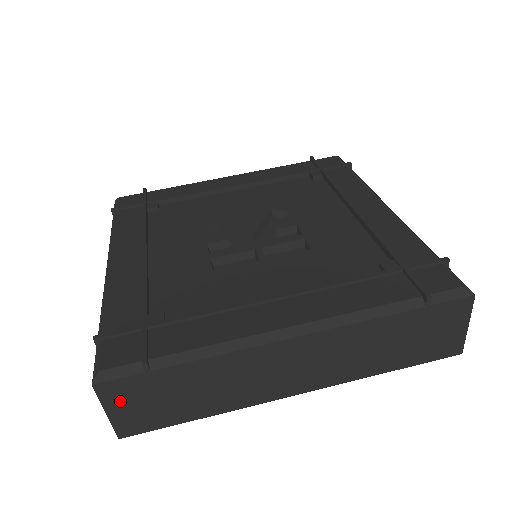
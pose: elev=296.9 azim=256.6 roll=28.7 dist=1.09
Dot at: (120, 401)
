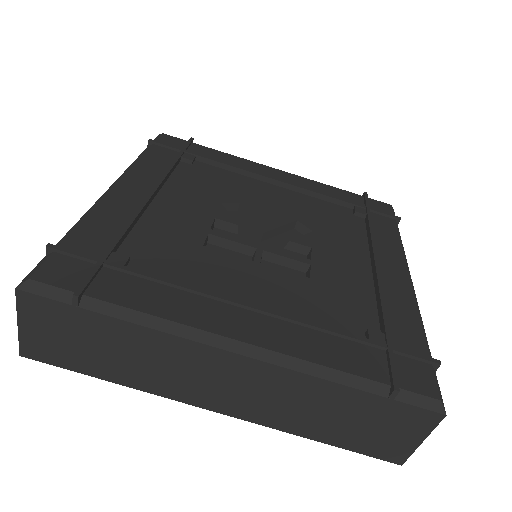
Dot at: (36, 320)
